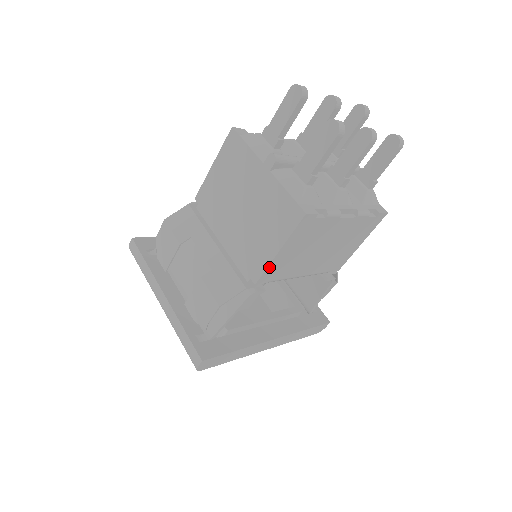
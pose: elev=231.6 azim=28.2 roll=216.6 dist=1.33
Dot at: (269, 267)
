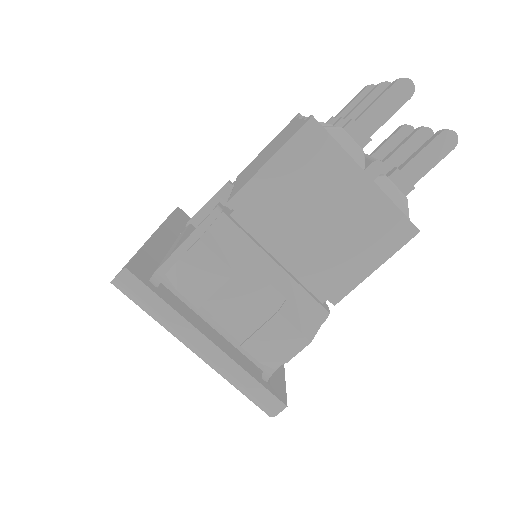
Dot at: (355, 285)
